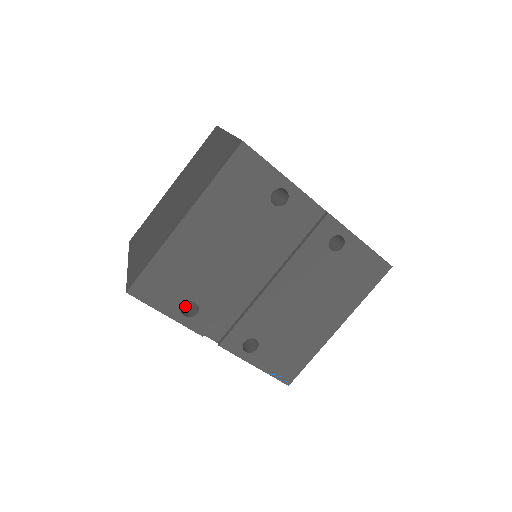
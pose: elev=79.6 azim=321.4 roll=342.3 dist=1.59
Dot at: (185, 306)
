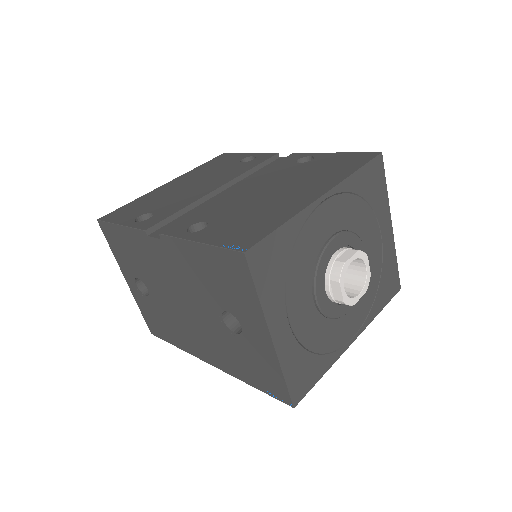
Dot at: occluded
